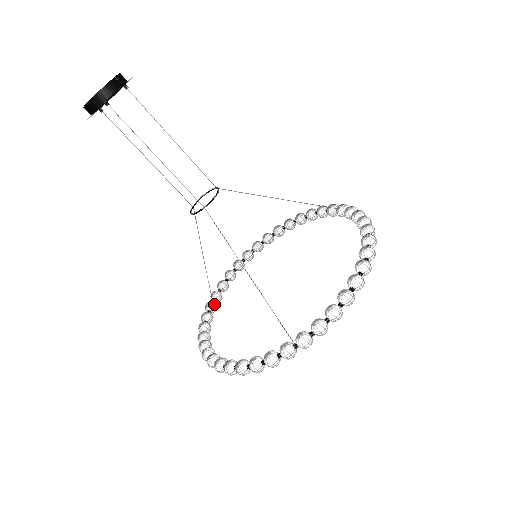
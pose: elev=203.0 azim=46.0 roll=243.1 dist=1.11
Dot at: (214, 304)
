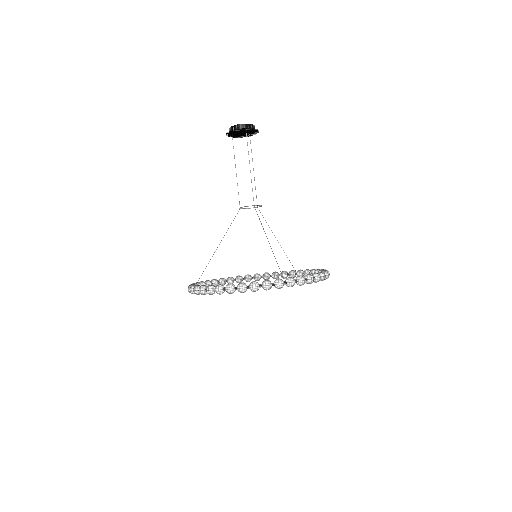
Dot at: occluded
